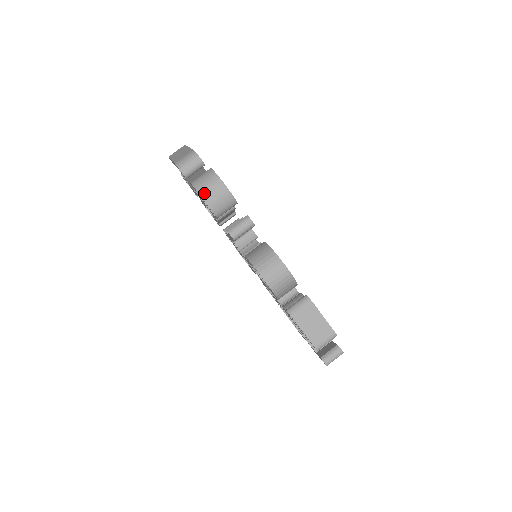
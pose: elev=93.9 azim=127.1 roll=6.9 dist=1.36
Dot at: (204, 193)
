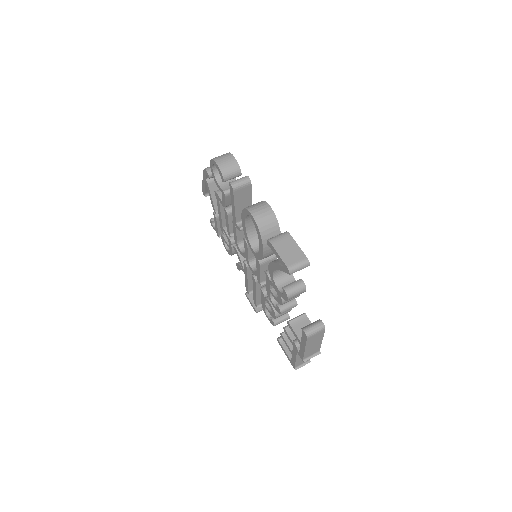
Dot at: (217, 159)
